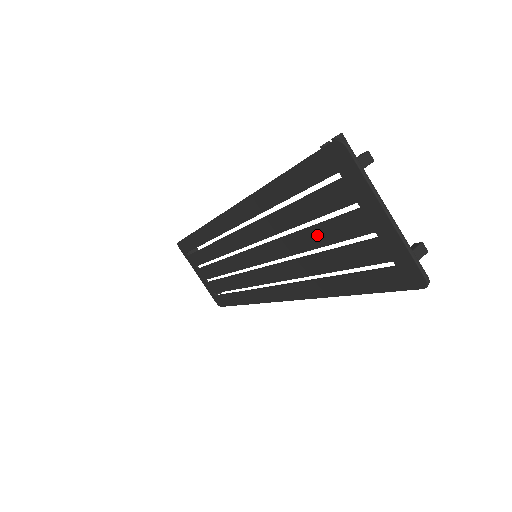
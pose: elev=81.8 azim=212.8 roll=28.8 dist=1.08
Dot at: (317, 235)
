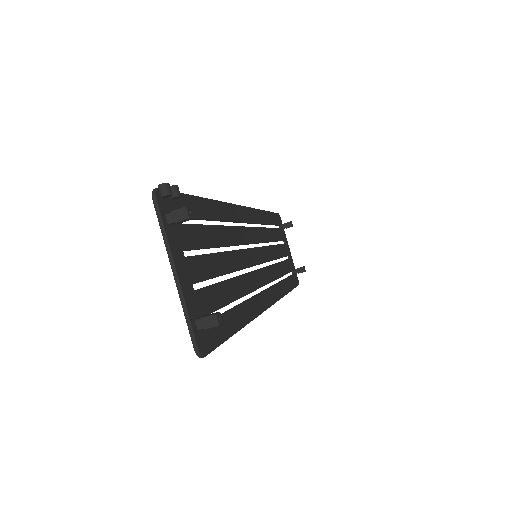
Dot at: (215, 263)
